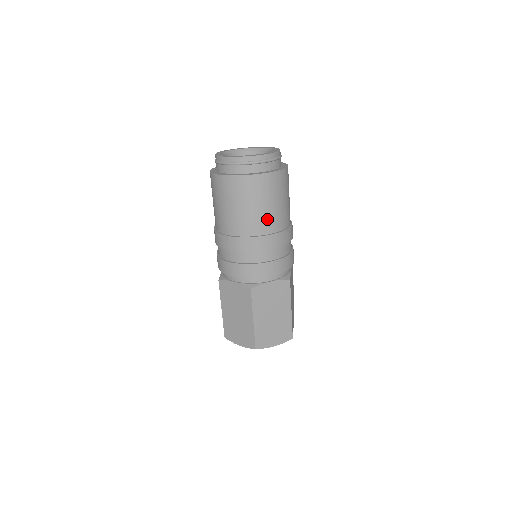
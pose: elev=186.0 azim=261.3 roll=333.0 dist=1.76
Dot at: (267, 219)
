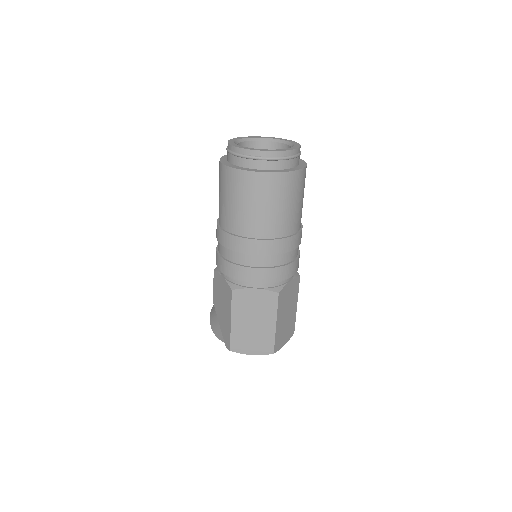
Dot at: (297, 217)
